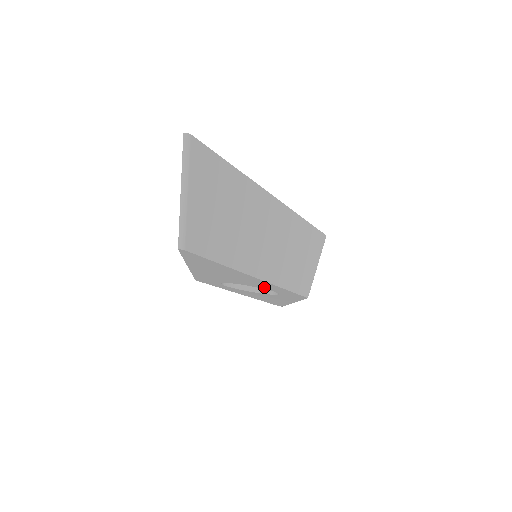
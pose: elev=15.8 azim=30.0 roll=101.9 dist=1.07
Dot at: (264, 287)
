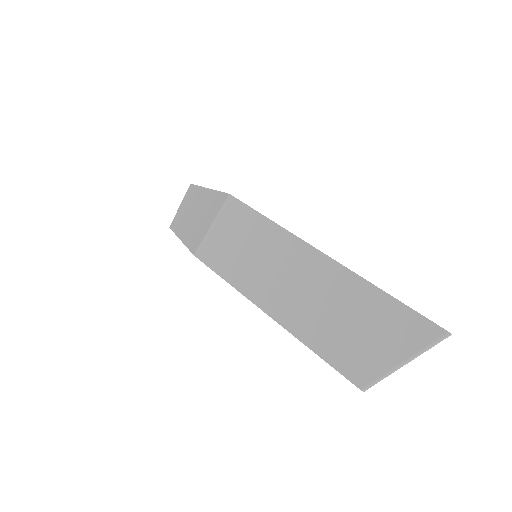
Dot at: occluded
